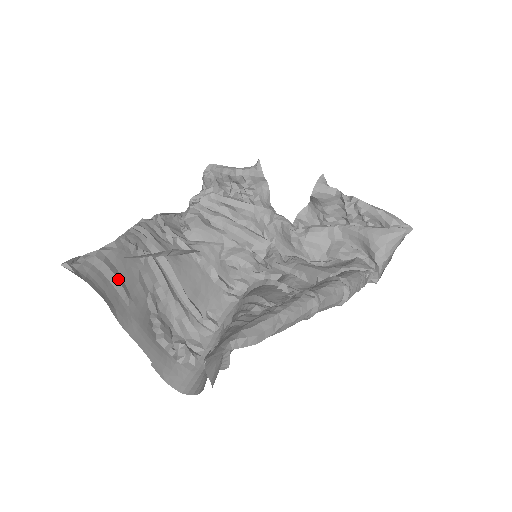
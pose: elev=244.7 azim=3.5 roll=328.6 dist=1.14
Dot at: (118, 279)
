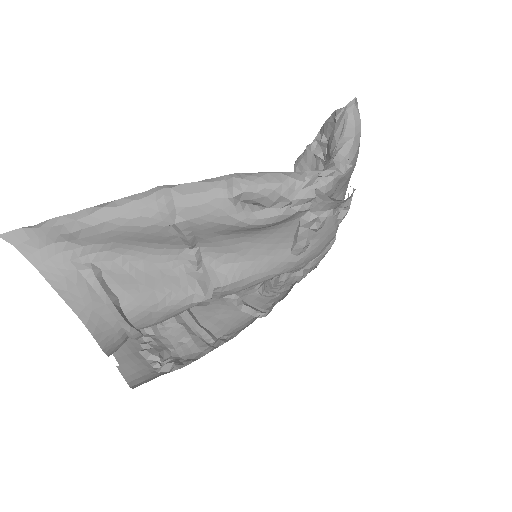
Dot at: occluded
